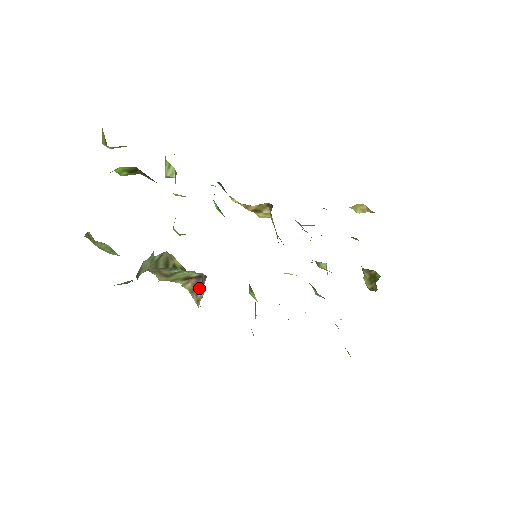
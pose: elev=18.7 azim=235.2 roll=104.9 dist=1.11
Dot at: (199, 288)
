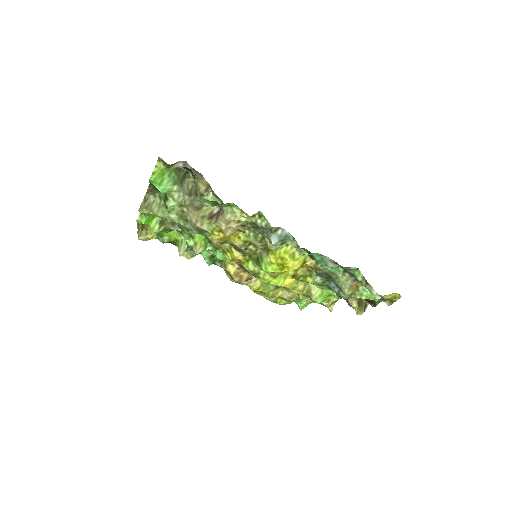
Dot at: (221, 211)
